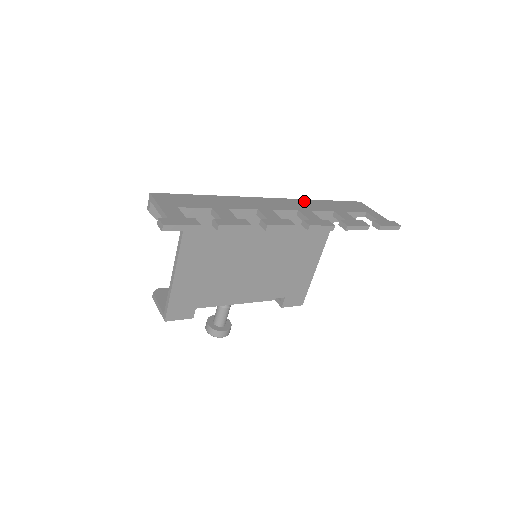
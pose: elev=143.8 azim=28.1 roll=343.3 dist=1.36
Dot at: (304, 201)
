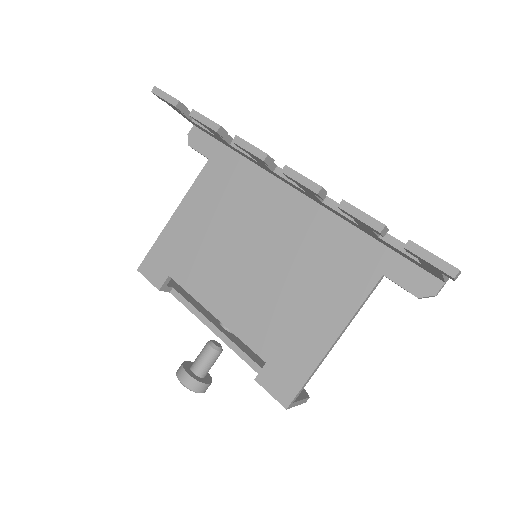
Dot at: occluded
